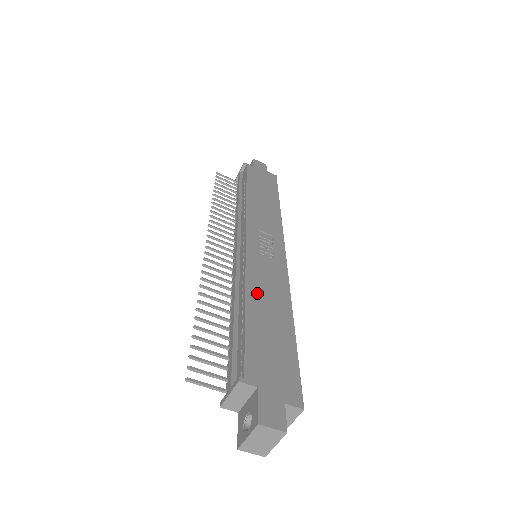
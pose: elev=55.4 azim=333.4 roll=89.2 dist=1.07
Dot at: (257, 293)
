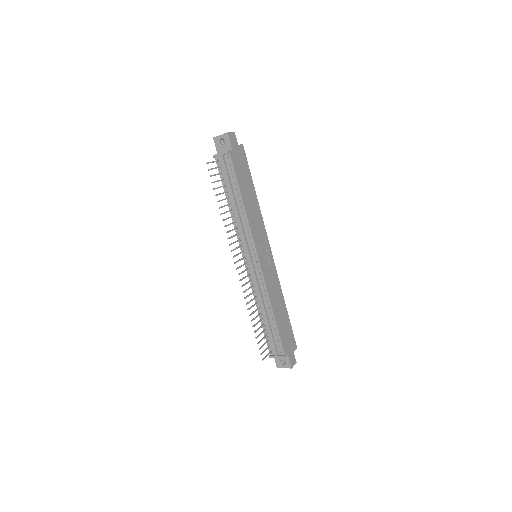
Dot at: (274, 302)
